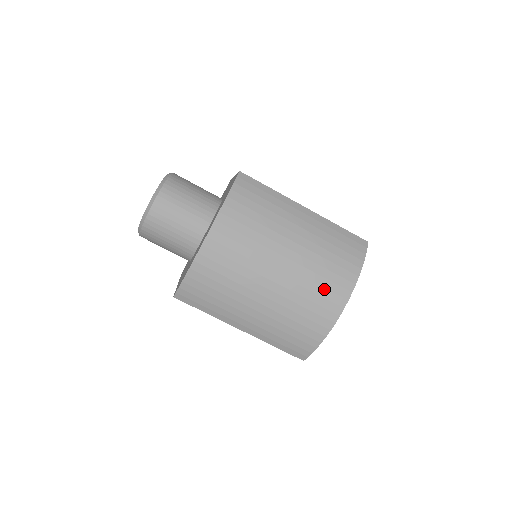
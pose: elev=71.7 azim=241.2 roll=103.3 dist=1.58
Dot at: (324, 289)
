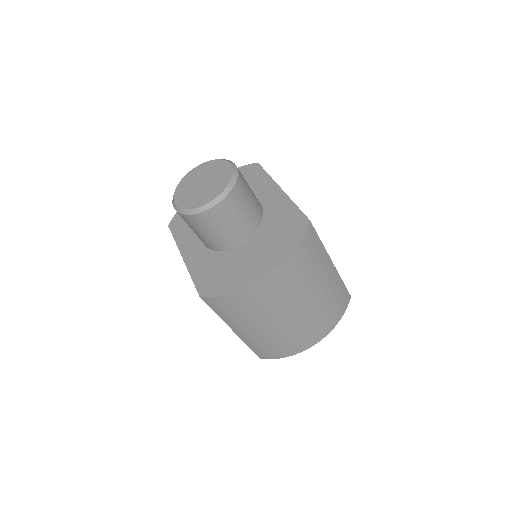
Dot at: (314, 330)
